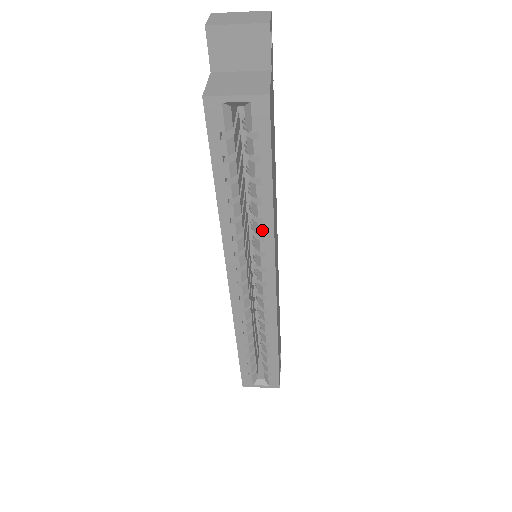
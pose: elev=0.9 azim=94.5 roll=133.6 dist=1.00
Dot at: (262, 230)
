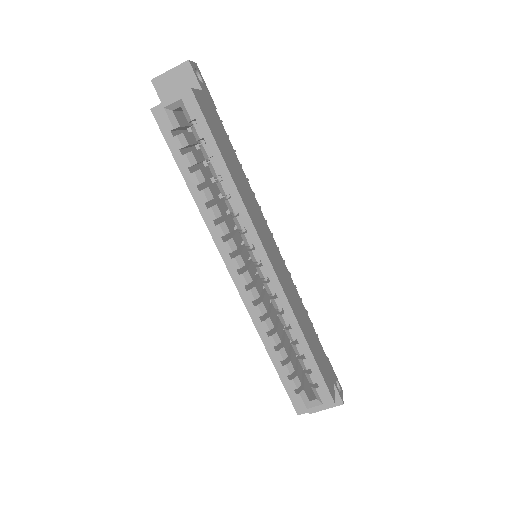
Dot at: (234, 205)
